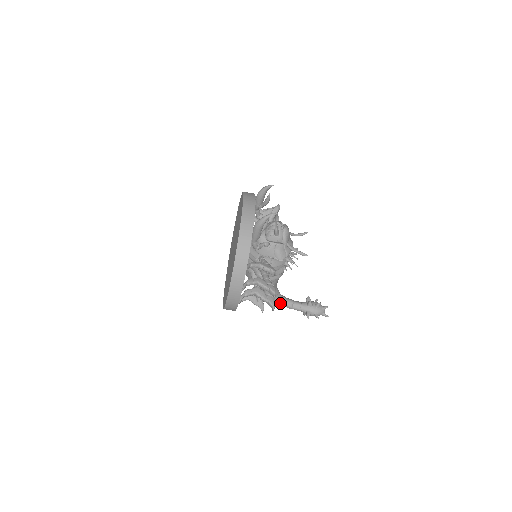
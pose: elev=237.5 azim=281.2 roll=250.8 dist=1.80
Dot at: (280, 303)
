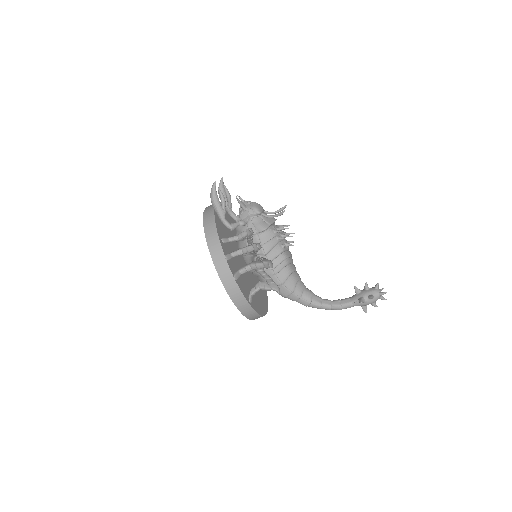
Dot at: (324, 306)
